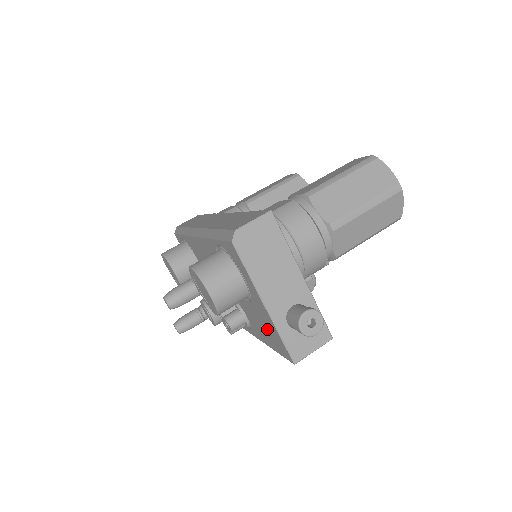
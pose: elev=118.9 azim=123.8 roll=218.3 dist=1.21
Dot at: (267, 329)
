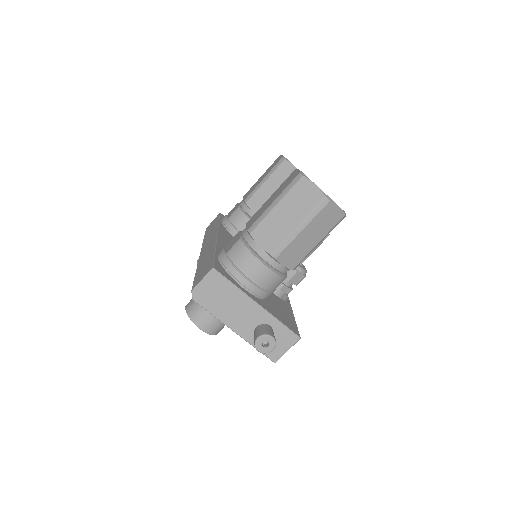
Dot at: occluded
